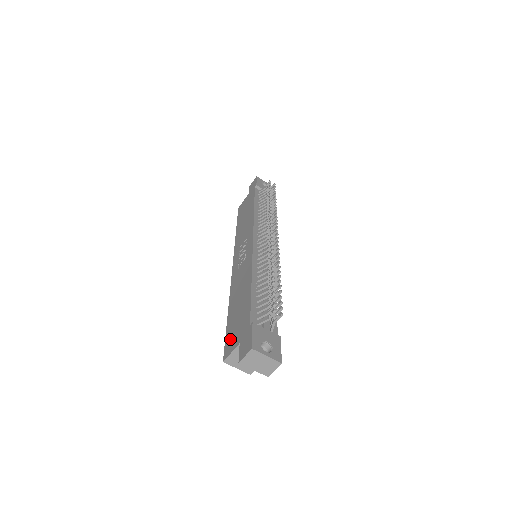
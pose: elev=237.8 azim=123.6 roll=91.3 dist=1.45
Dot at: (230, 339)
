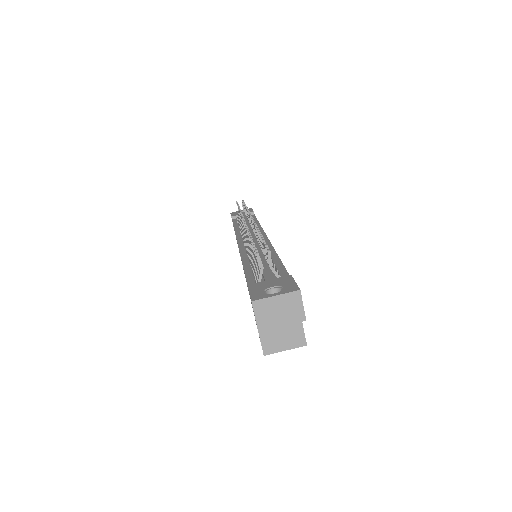
Dot at: occluded
